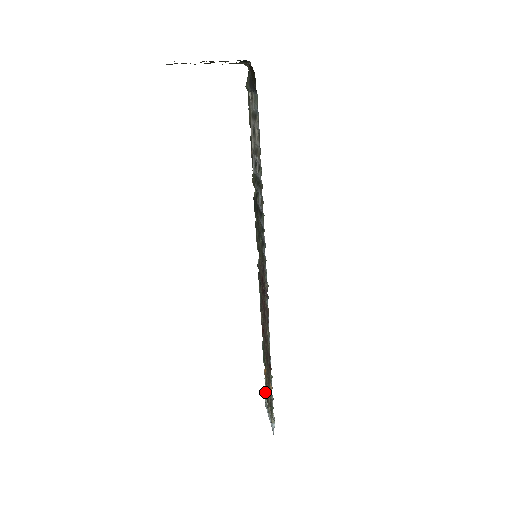
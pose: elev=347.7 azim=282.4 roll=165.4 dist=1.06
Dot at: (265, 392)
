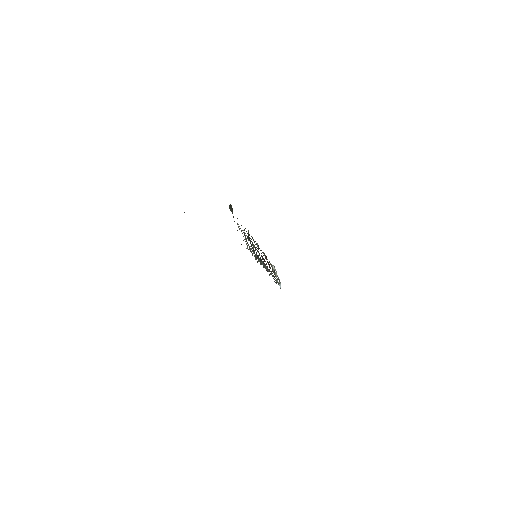
Dot at: (271, 266)
